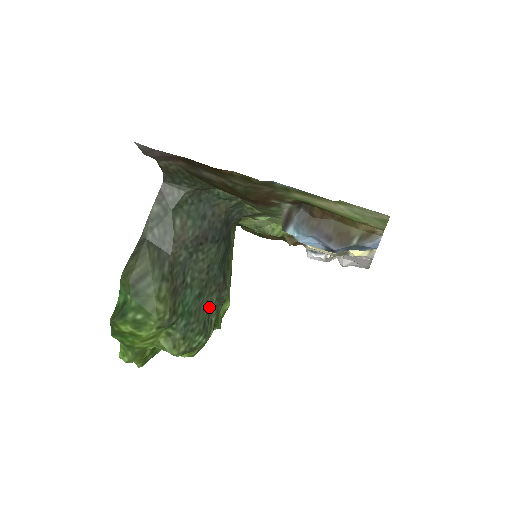
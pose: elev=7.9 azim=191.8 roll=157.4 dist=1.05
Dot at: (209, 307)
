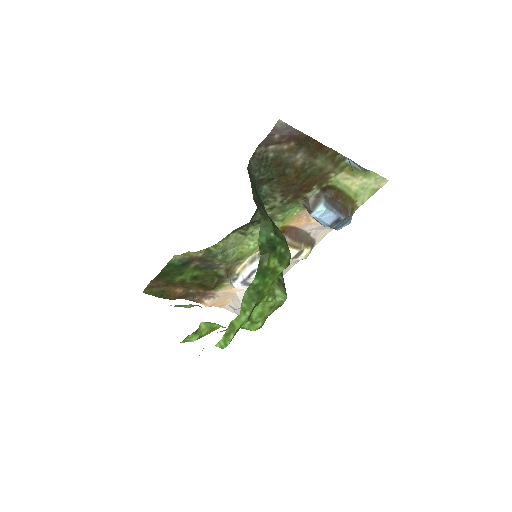
Dot at: occluded
